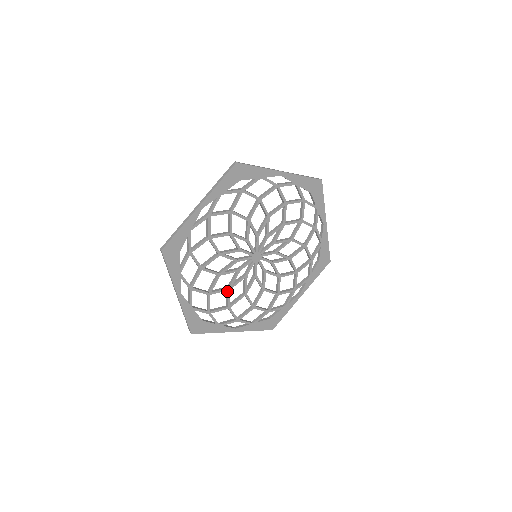
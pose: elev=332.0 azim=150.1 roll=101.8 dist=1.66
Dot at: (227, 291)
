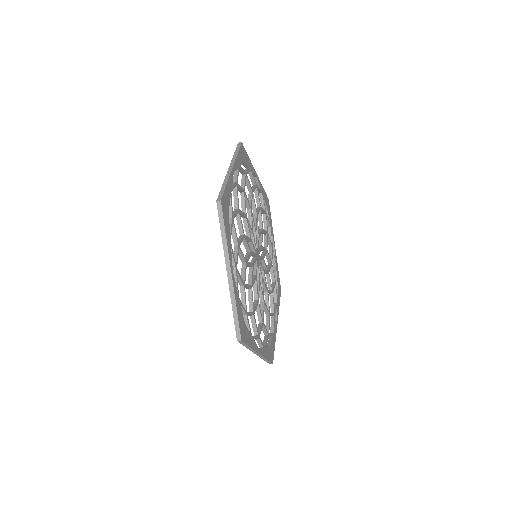
Dot at: (241, 235)
